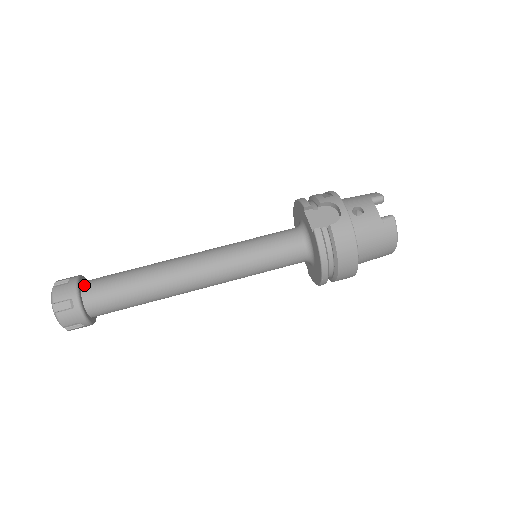
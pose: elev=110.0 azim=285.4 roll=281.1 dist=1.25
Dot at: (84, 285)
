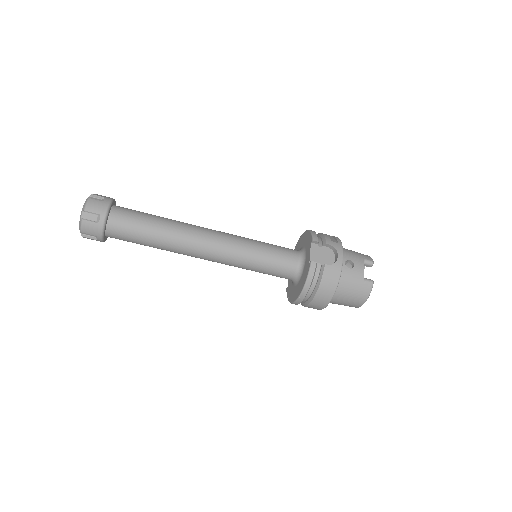
Dot at: (114, 209)
